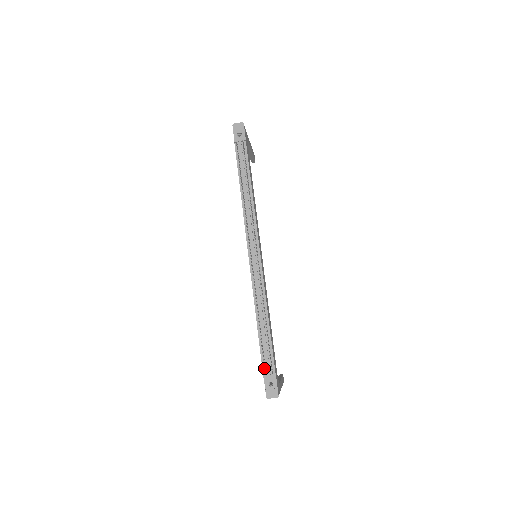
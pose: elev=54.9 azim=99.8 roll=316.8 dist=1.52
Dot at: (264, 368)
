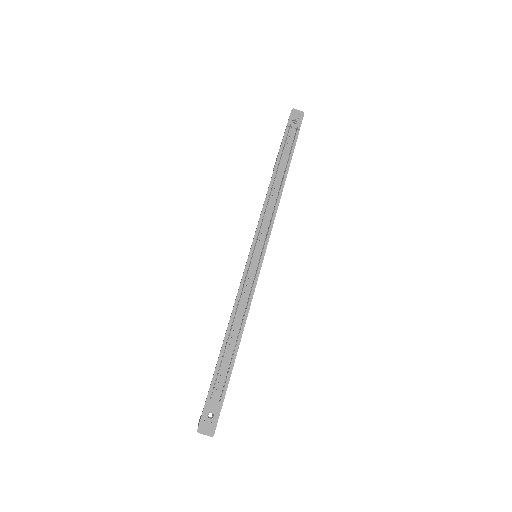
Dot at: (211, 390)
